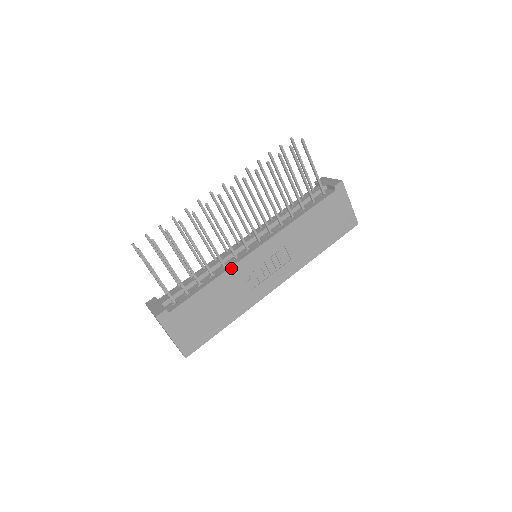
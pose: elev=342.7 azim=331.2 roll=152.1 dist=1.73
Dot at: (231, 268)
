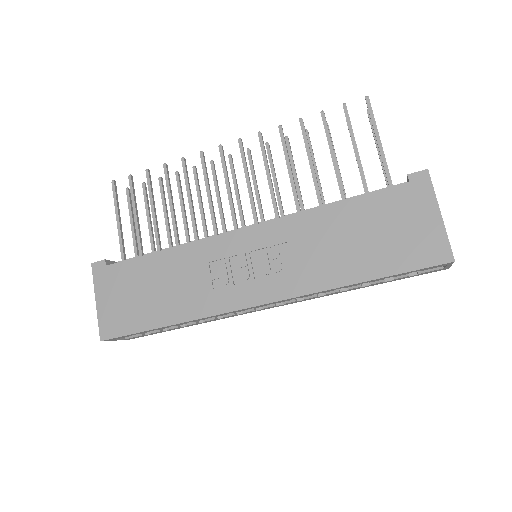
Dot at: (197, 242)
